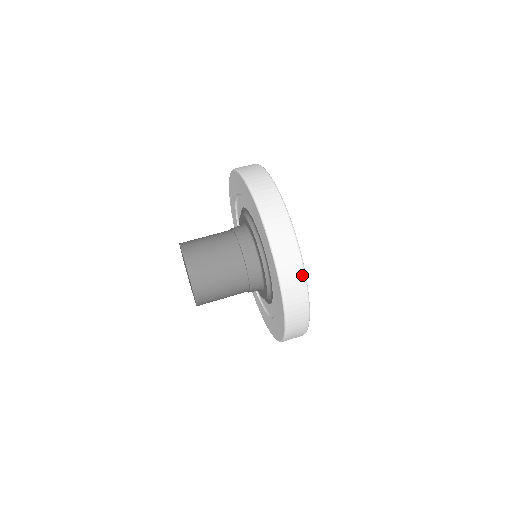
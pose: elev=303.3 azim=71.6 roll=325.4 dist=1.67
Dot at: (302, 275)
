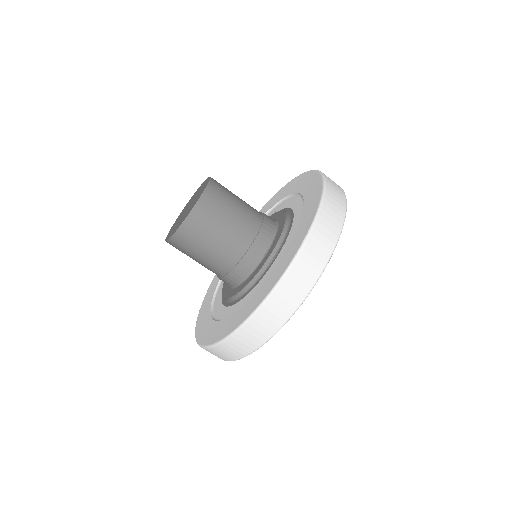
Dot at: (259, 344)
